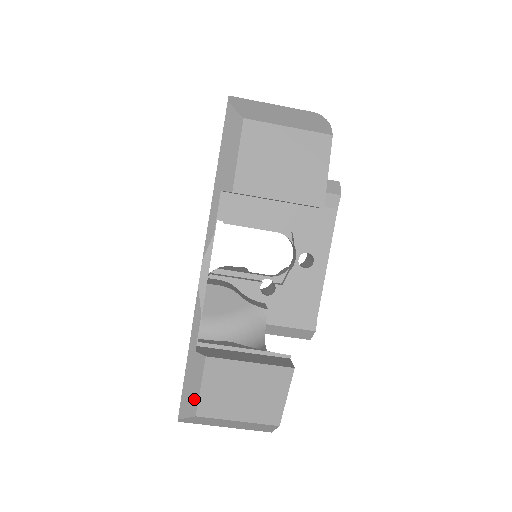
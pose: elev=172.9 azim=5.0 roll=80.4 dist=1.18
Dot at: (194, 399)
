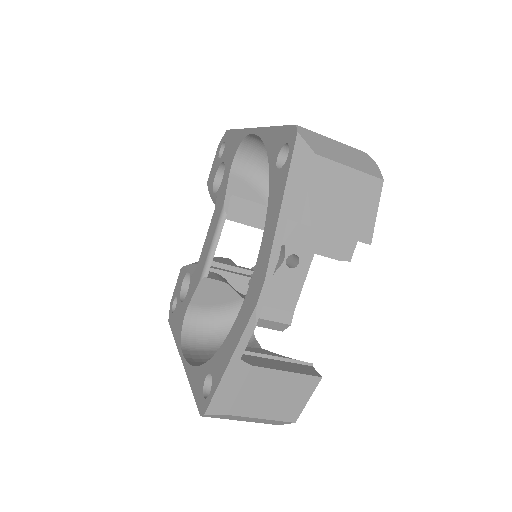
Dot at: (229, 400)
